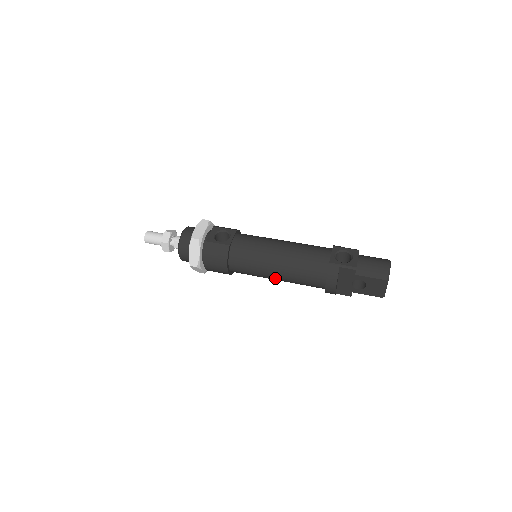
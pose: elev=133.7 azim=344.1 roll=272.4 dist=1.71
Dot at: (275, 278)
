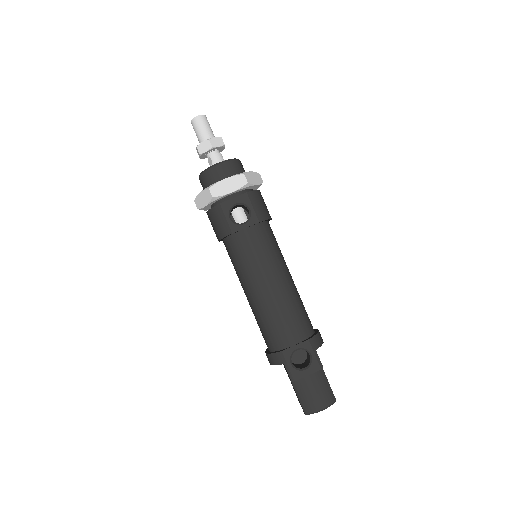
Dot at: occluded
